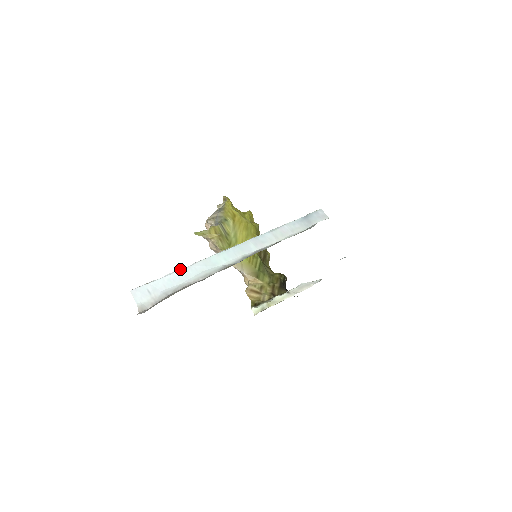
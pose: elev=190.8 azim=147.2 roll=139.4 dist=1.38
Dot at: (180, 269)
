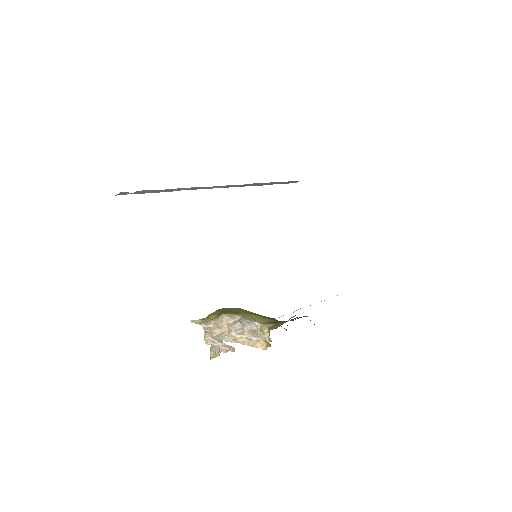
Dot at: occluded
